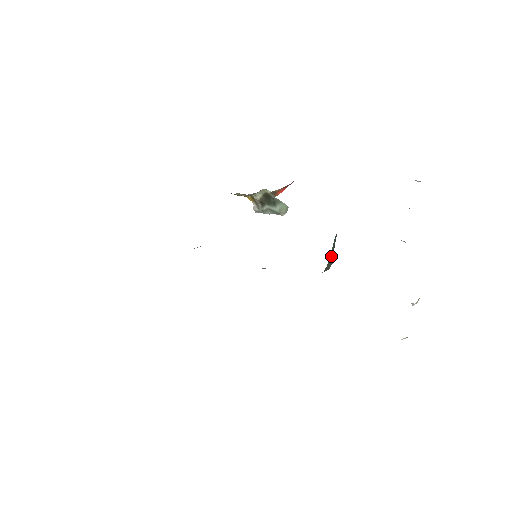
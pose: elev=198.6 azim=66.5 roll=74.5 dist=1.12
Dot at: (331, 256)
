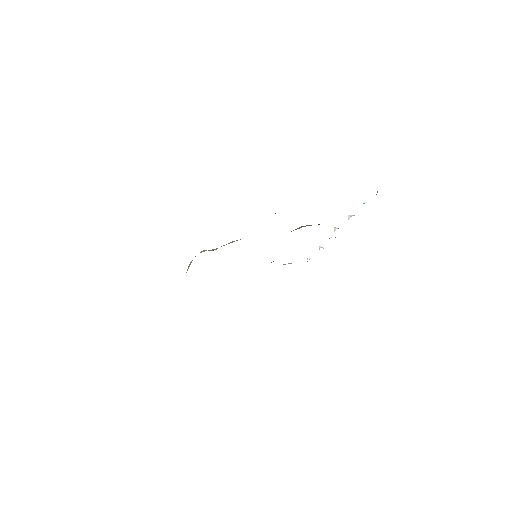
Dot at: occluded
